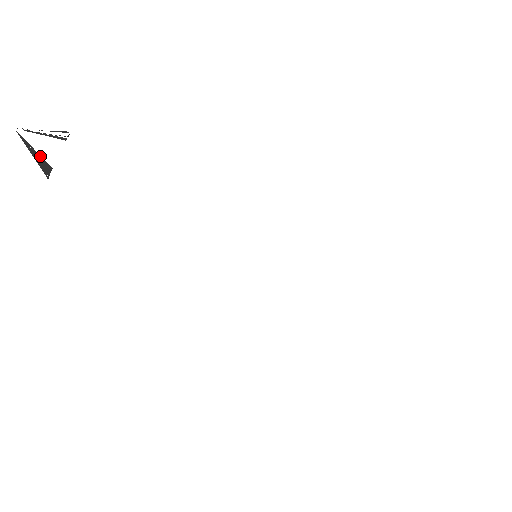
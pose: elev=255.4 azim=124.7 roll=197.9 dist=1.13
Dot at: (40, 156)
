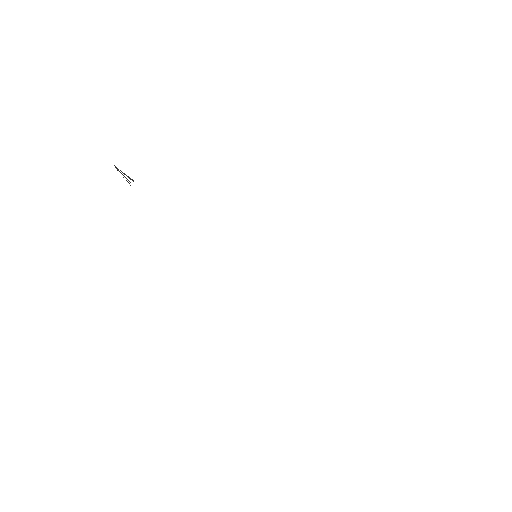
Dot at: occluded
